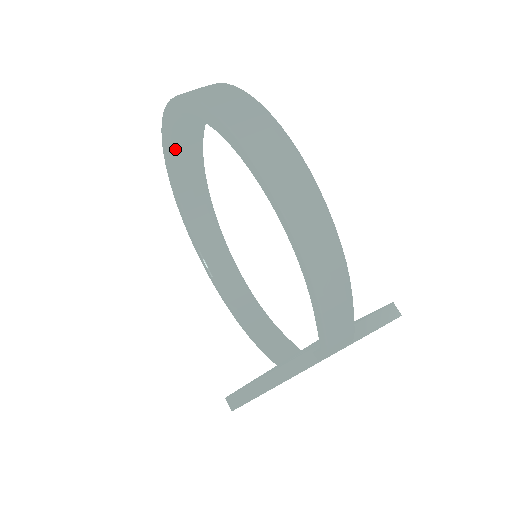
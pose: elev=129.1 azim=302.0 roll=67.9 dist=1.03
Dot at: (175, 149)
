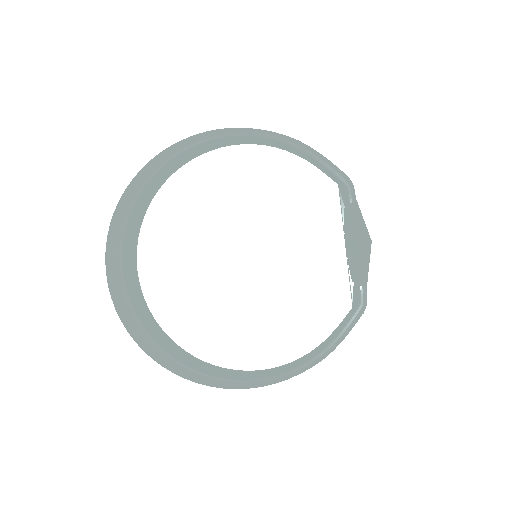
Dot at: (127, 281)
